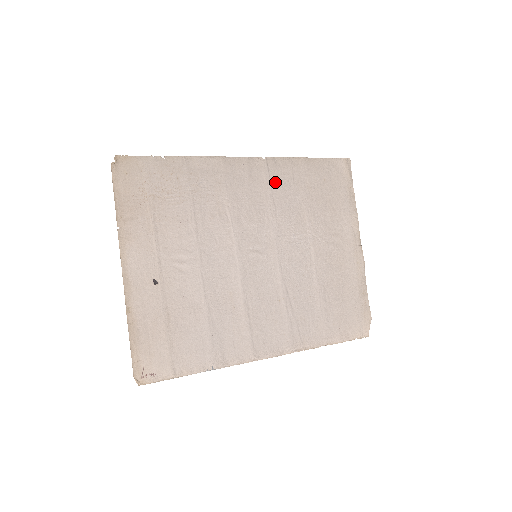
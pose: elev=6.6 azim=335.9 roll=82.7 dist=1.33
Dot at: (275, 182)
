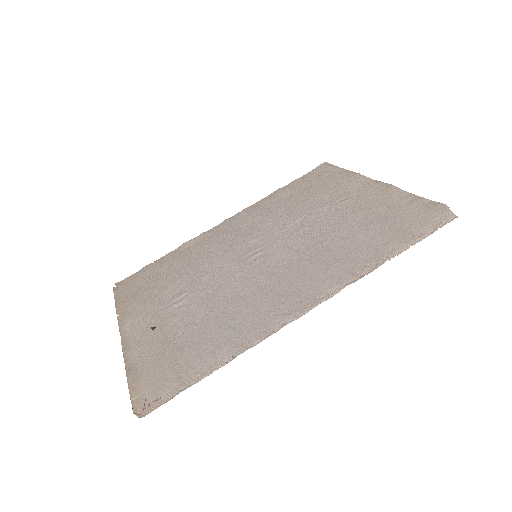
Dot at: (257, 214)
